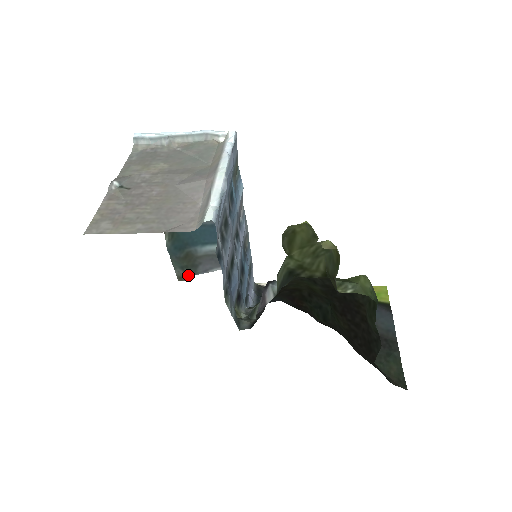
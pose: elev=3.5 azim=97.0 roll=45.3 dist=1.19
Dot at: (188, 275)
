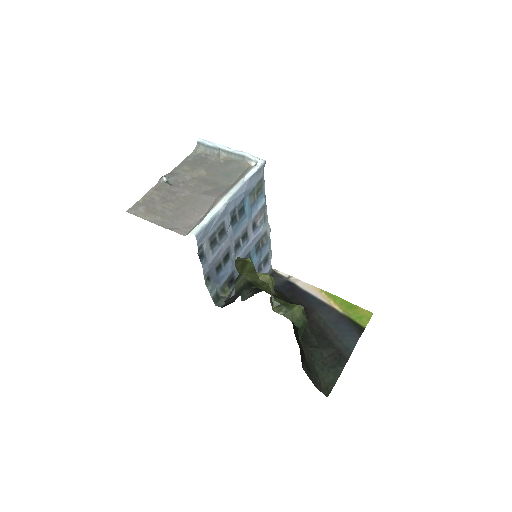
Dot at: occluded
